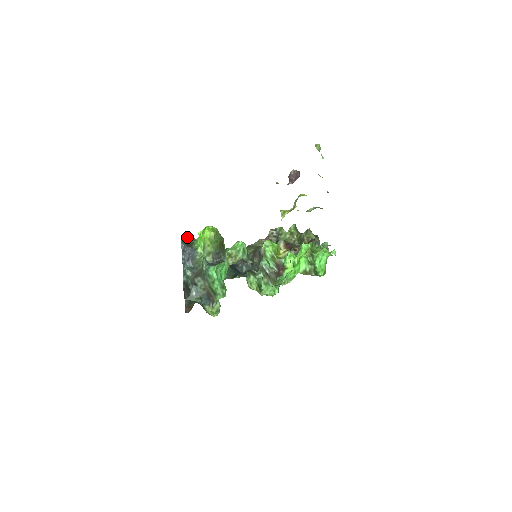
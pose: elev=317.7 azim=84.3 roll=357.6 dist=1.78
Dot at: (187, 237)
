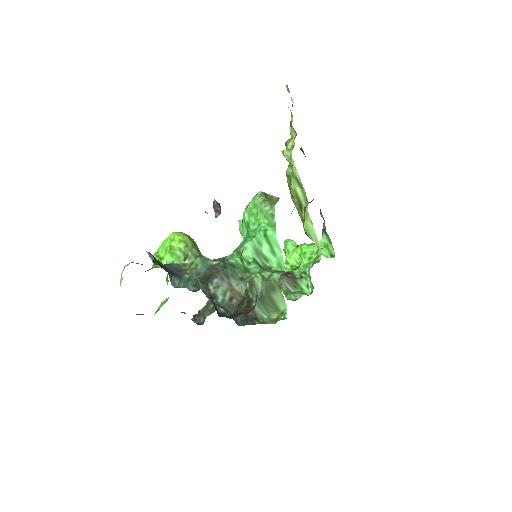
Dot at: (137, 263)
